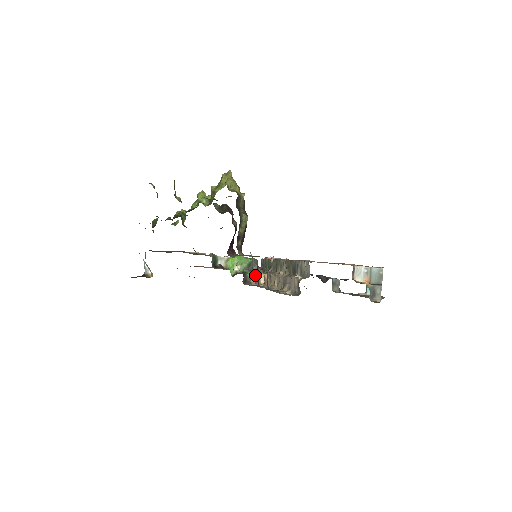
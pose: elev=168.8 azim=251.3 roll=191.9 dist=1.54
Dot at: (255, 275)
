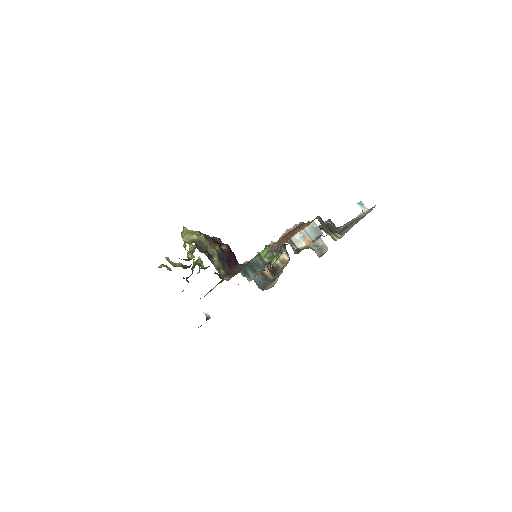
Dot at: (278, 259)
